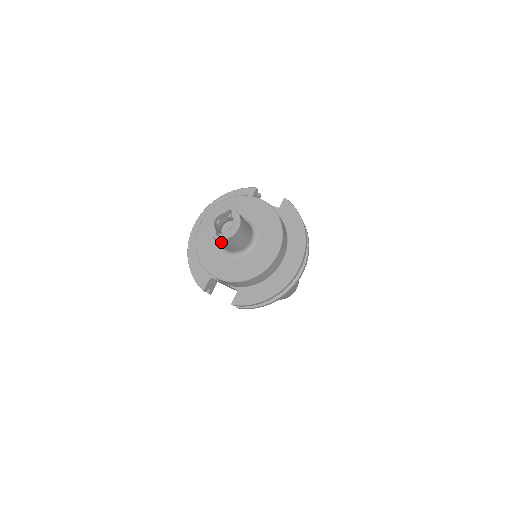
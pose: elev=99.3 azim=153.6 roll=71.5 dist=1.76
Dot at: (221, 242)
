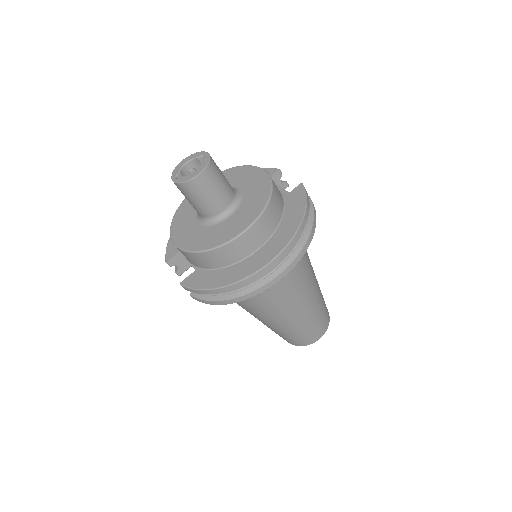
Dot at: (181, 191)
